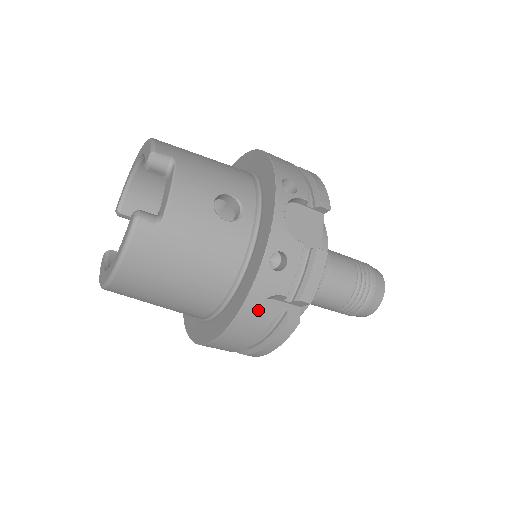
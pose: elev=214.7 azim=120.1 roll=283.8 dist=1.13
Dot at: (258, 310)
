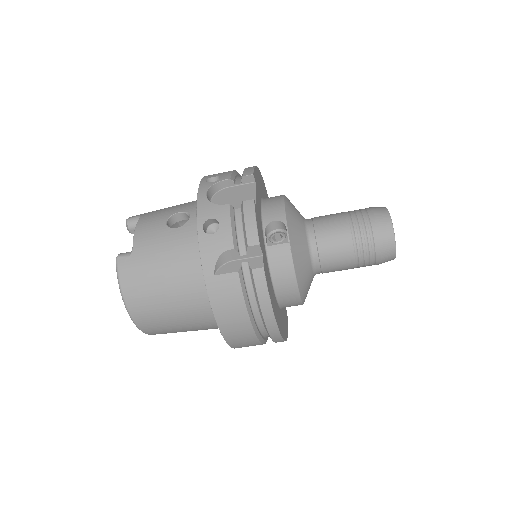
Dot at: (220, 273)
